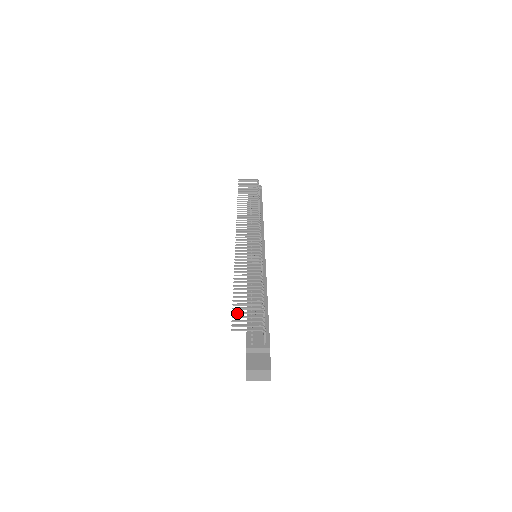
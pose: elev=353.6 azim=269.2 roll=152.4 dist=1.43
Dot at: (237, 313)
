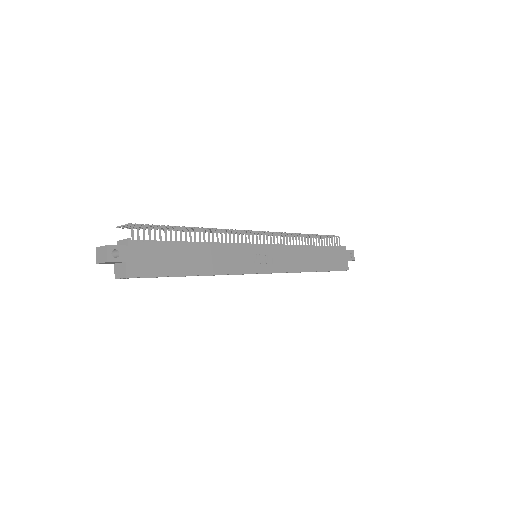
Dot at: (141, 228)
